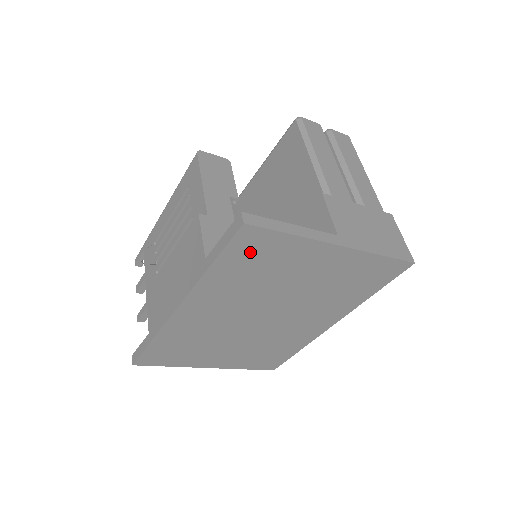
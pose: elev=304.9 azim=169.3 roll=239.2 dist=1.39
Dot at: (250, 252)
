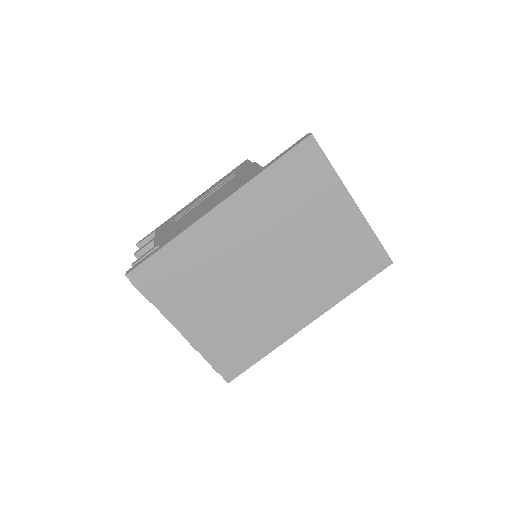
Dot at: (300, 168)
